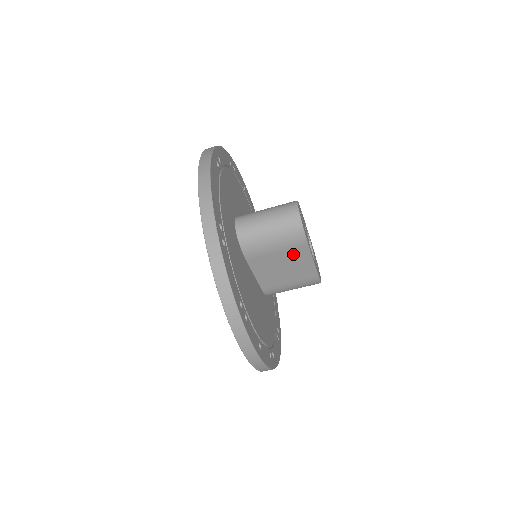
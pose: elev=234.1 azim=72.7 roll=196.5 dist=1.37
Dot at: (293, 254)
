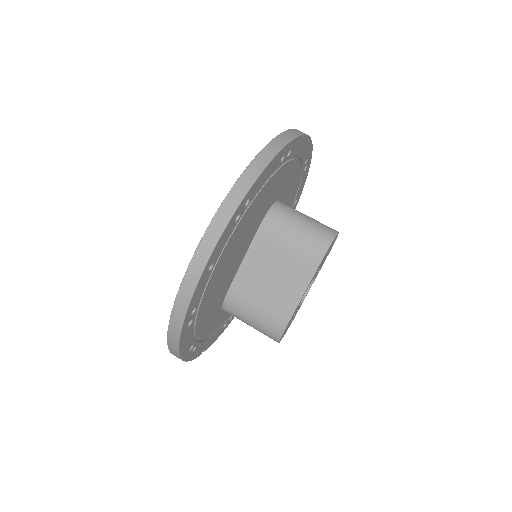
Dot at: (297, 265)
